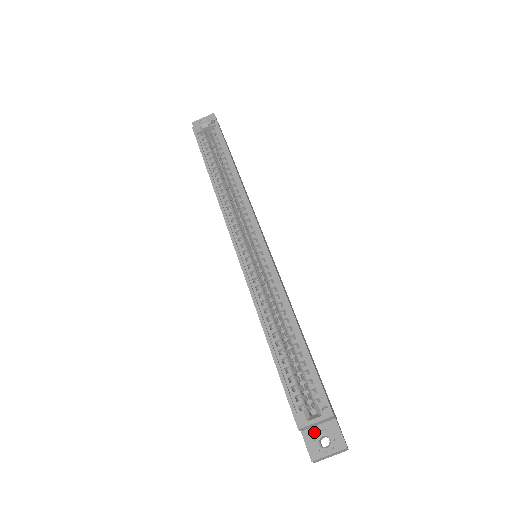
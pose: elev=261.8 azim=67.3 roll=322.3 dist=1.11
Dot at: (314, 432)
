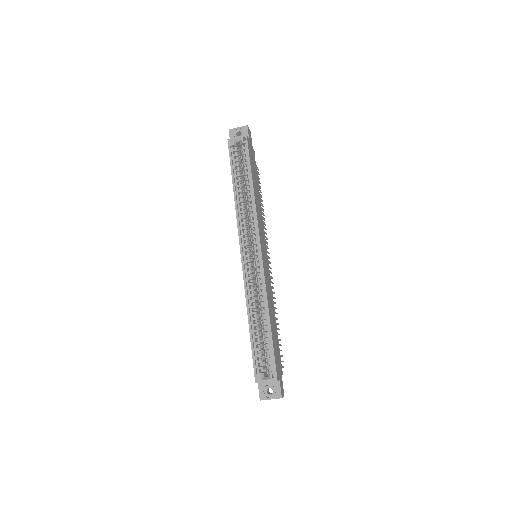
Dot at: (265, 385)
